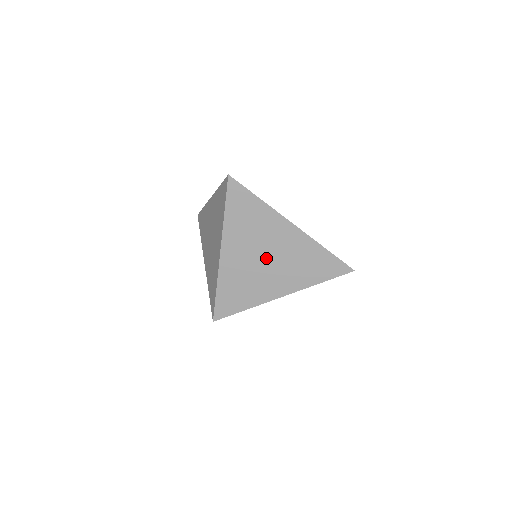
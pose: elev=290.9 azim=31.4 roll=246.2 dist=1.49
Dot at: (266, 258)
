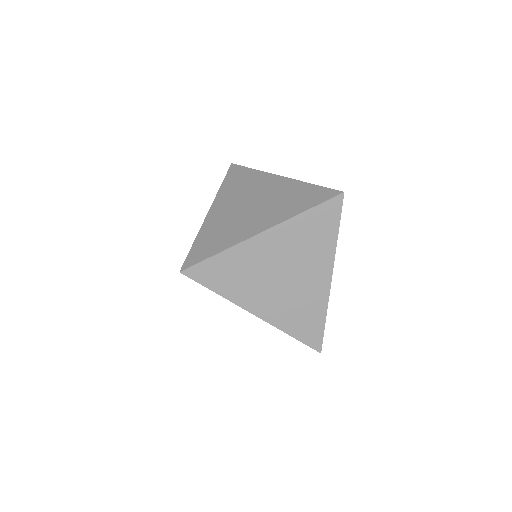
Dot at: (250, 205)
